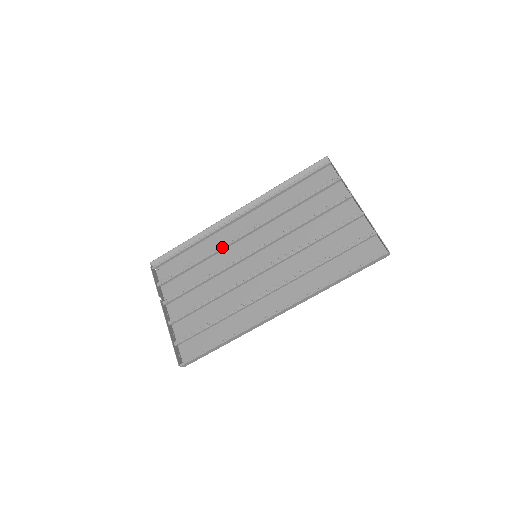
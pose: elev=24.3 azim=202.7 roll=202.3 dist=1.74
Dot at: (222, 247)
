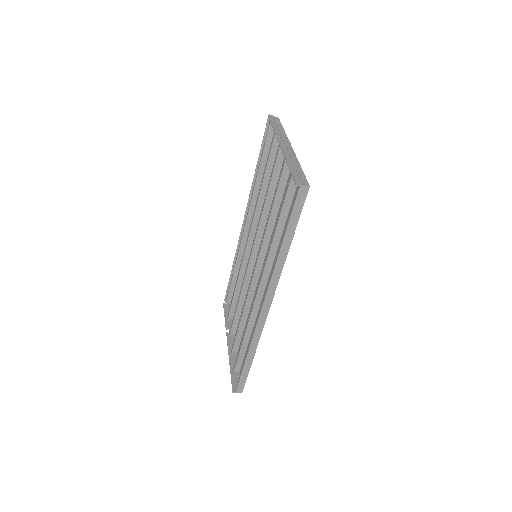
Dot at: (242, 261)
